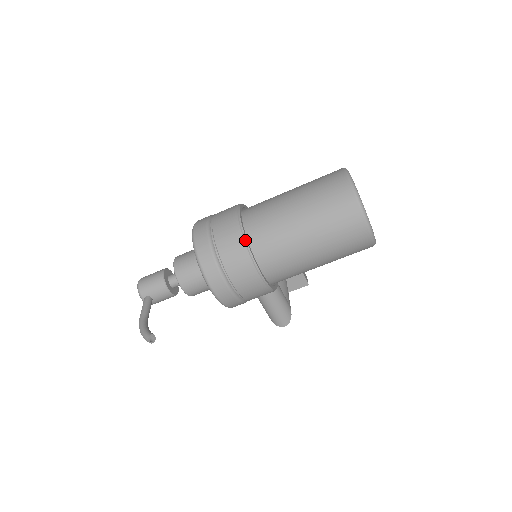
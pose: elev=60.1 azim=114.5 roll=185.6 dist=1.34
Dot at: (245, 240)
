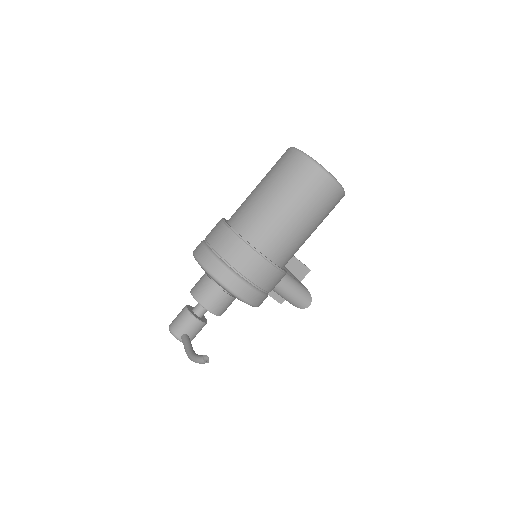
Dot at: (241, 238)
